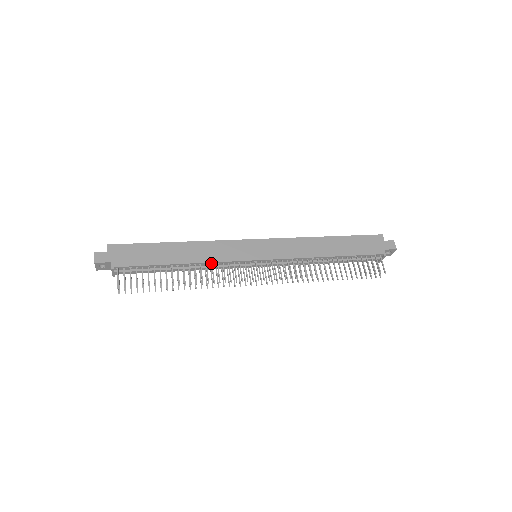
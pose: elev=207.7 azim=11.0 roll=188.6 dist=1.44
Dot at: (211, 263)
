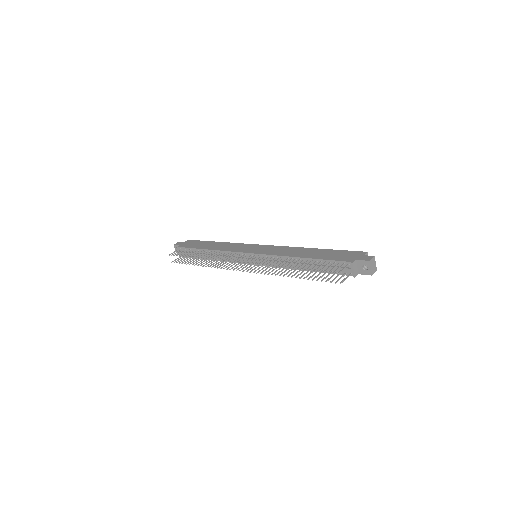
Dot at: (223, 252)
